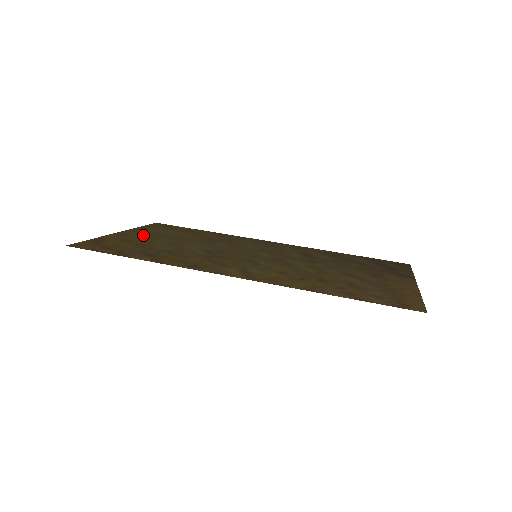
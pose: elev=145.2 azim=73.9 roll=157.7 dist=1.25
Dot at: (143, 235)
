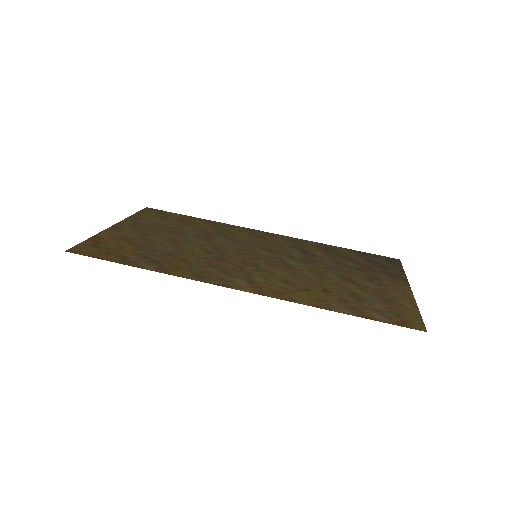
Dot at: (139, 229)
